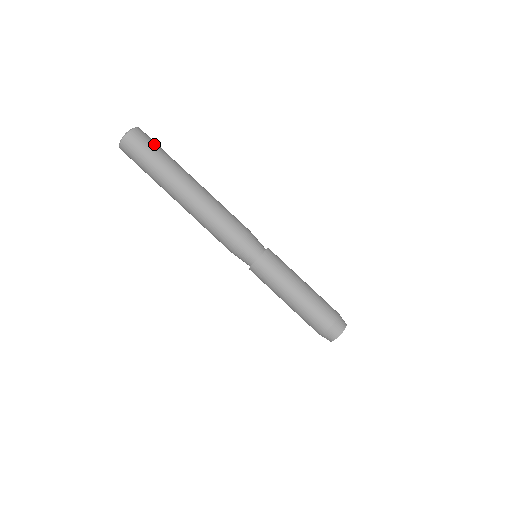
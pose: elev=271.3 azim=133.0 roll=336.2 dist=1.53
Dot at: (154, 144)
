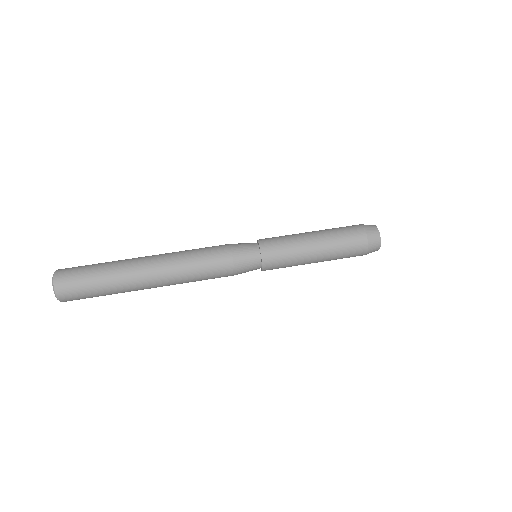
Dot at: (82, 275)
